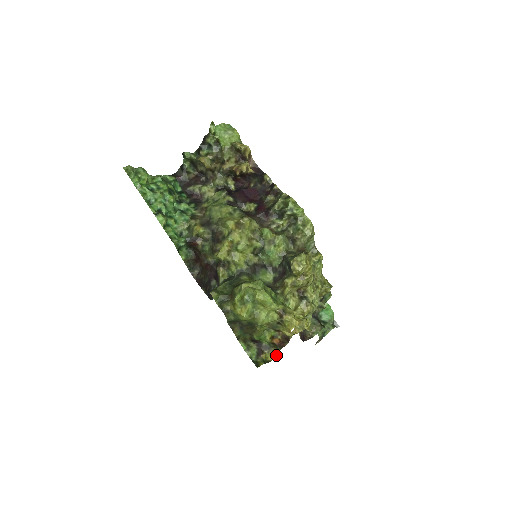
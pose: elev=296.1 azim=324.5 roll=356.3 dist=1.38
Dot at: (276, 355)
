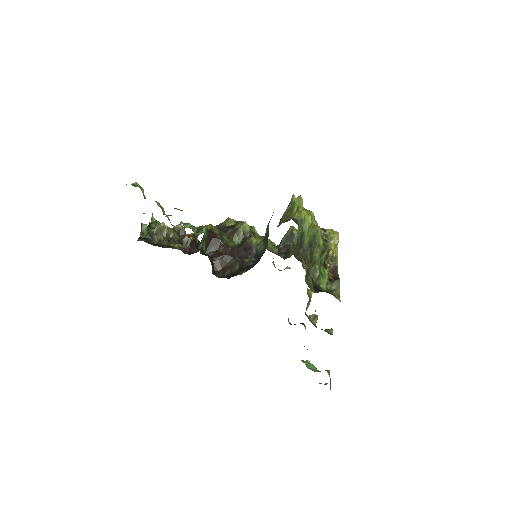
Dot at: (339, 297)
